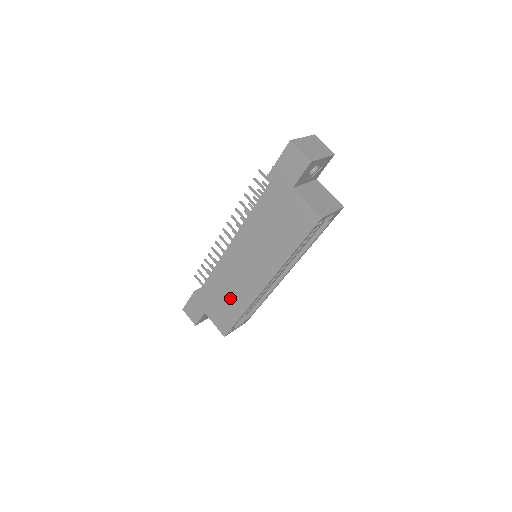
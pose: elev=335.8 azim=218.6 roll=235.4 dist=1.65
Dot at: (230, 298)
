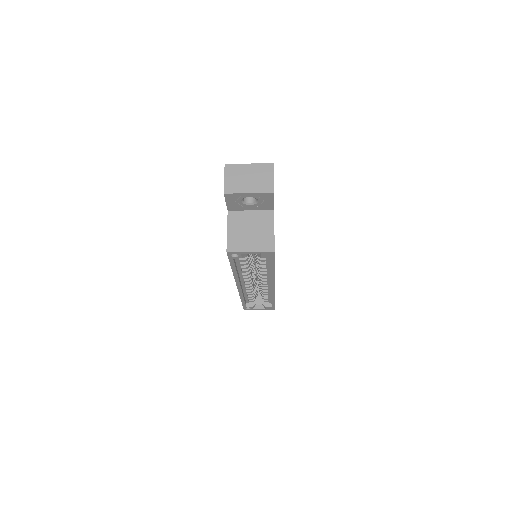
Dot at: occluded
